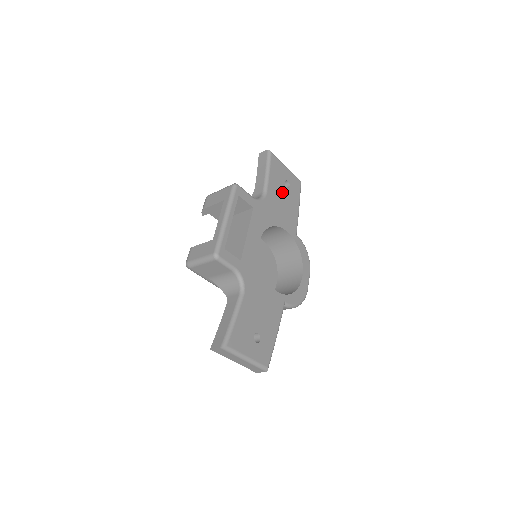
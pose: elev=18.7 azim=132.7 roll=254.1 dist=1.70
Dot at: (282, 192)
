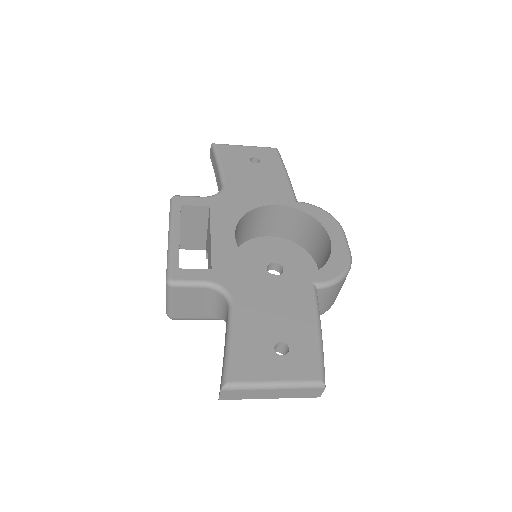
Dot at: (250, 171)
